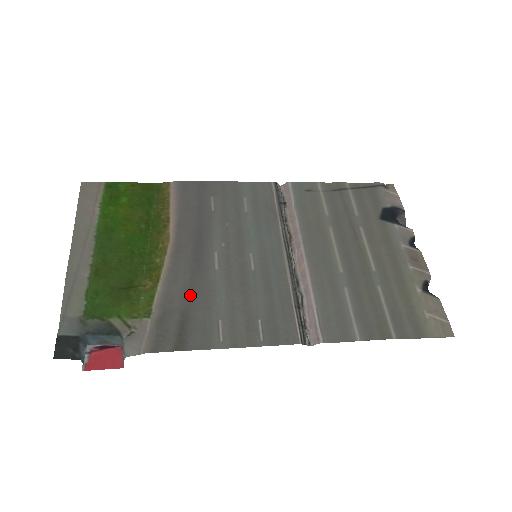
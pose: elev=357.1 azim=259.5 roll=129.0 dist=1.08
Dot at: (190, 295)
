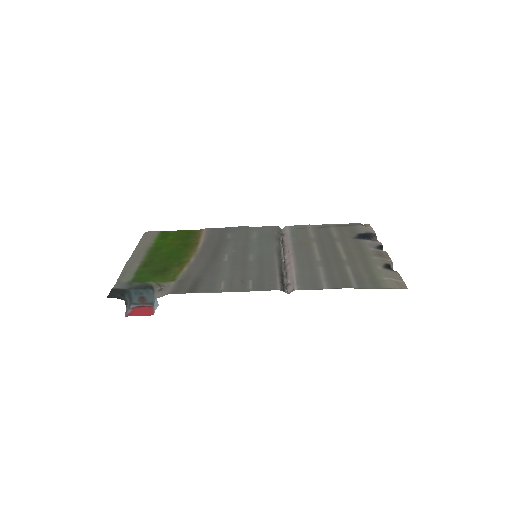
Dot at: (204, 271)
